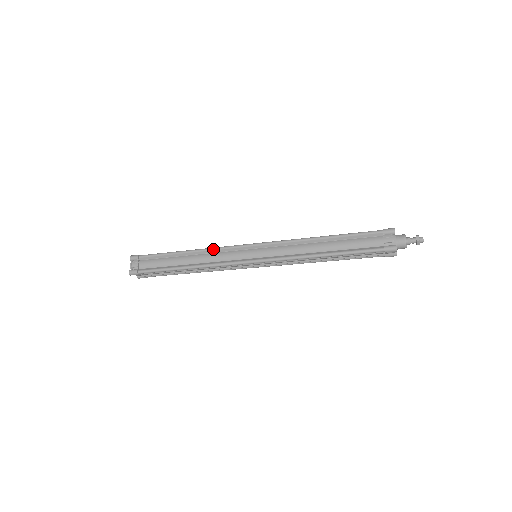
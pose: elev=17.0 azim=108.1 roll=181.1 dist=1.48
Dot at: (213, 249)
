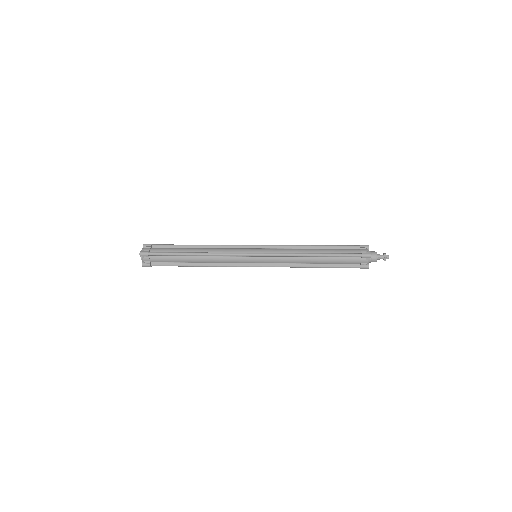
Dot at: (220, 255)
